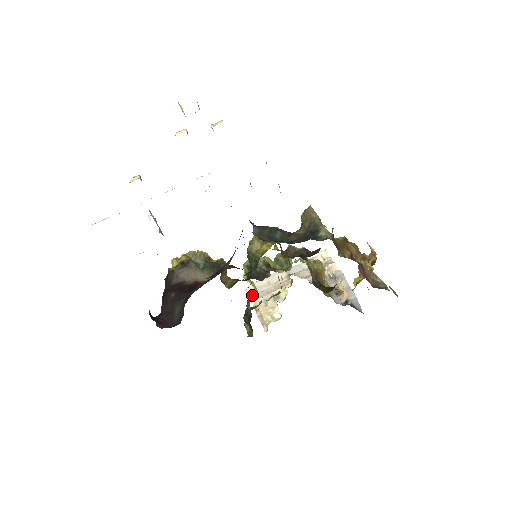
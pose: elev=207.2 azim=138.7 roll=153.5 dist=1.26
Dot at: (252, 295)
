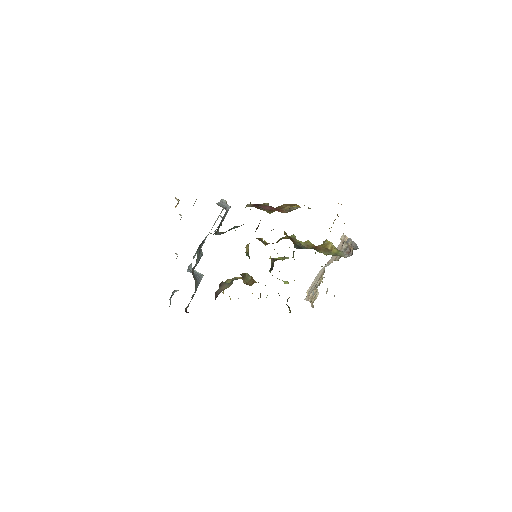
Dot at: (307, 296)
